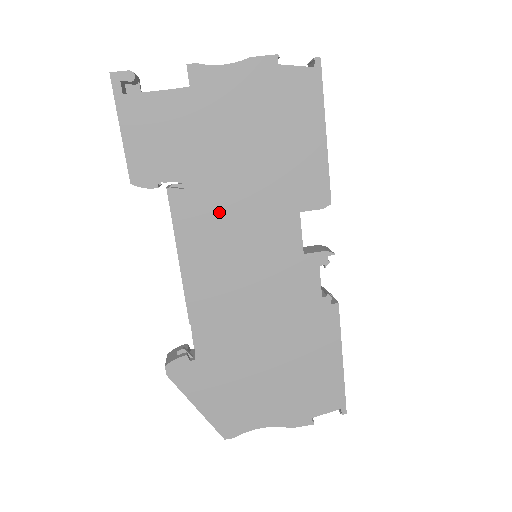
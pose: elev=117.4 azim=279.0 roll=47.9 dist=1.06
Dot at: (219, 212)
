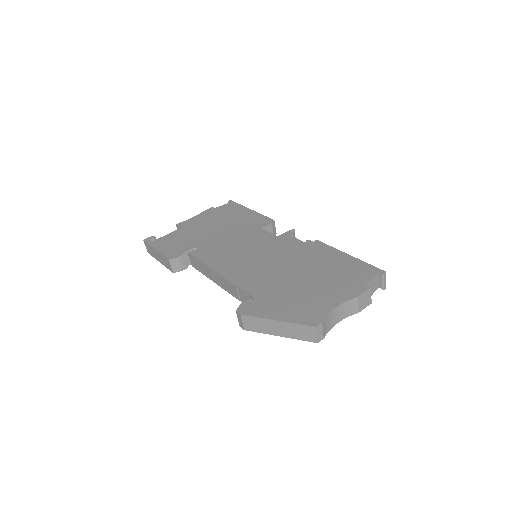
Dot at: (220, 246)
